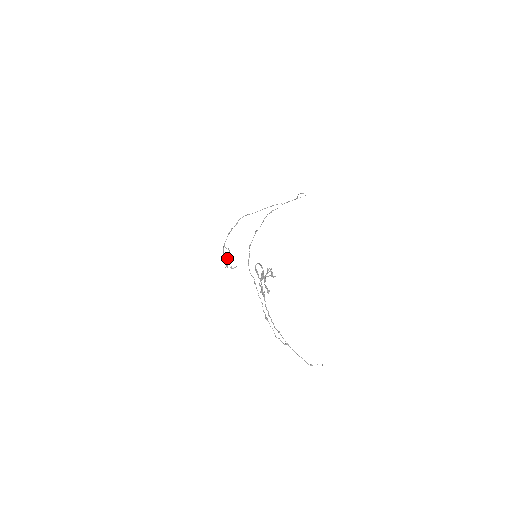
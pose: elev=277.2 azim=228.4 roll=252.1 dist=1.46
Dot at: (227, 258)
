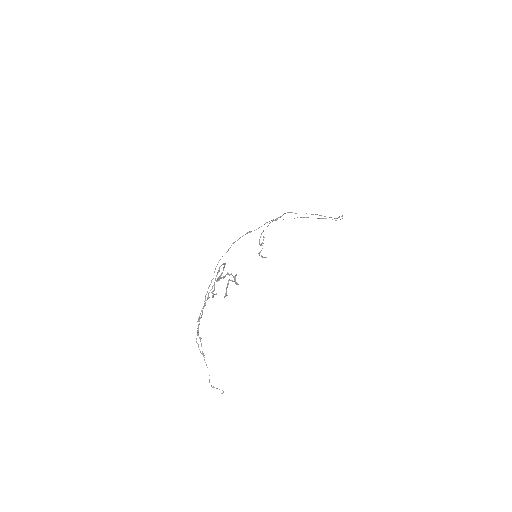
Dot at: (262, 245)
